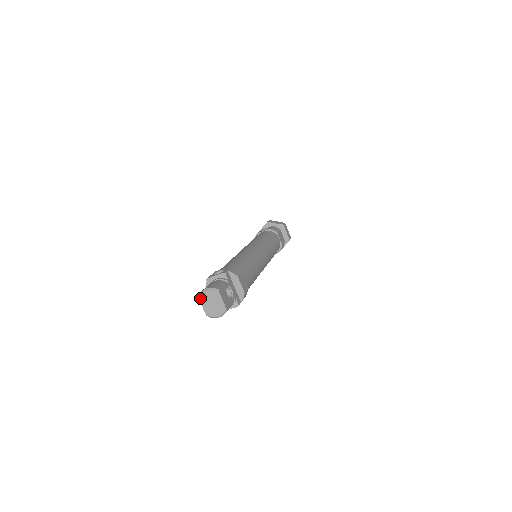
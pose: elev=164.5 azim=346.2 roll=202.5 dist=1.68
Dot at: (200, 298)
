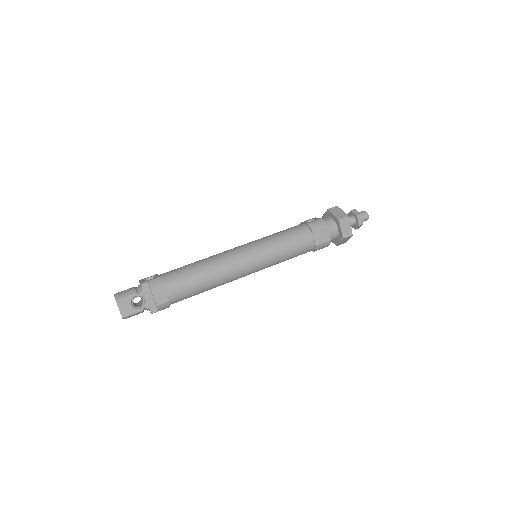
Dot at: occluded
